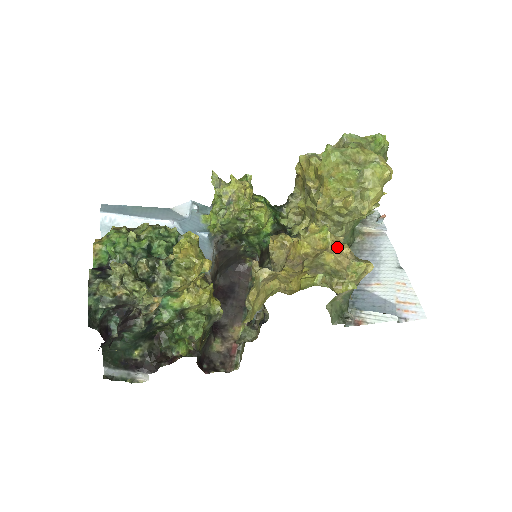
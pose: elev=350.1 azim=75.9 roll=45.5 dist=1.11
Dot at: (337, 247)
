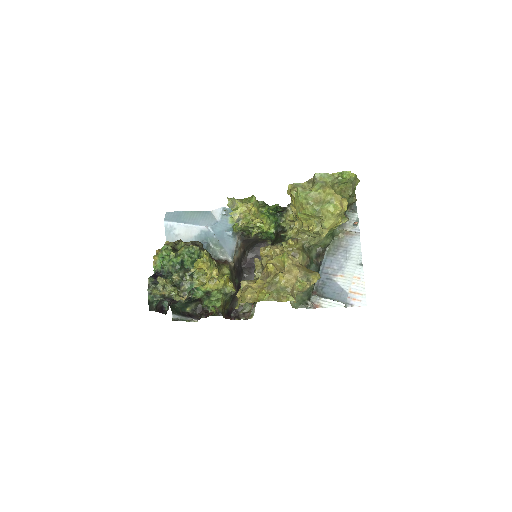
Dot at: (290, 269)
